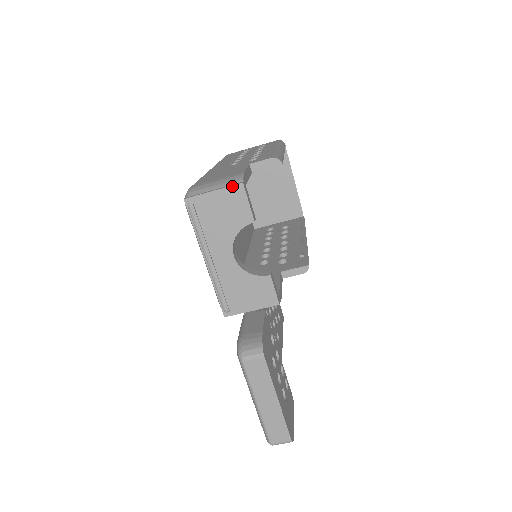
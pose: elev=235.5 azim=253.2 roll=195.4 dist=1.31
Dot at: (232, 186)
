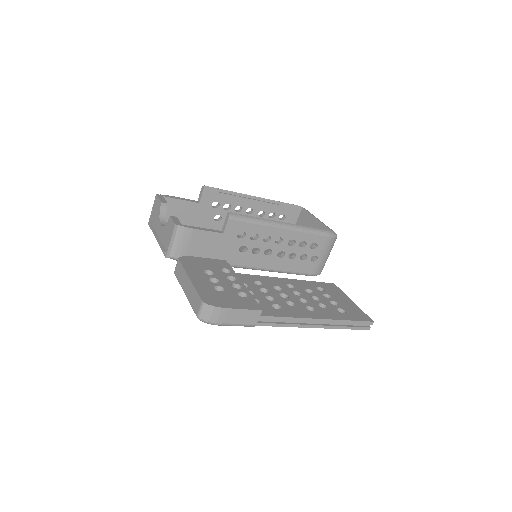
Dot at: (155, 200)
